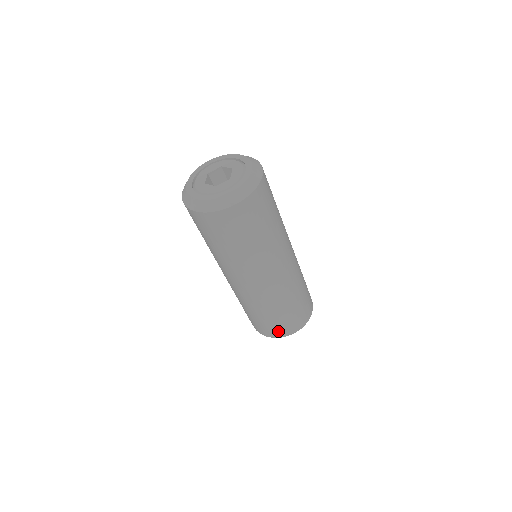
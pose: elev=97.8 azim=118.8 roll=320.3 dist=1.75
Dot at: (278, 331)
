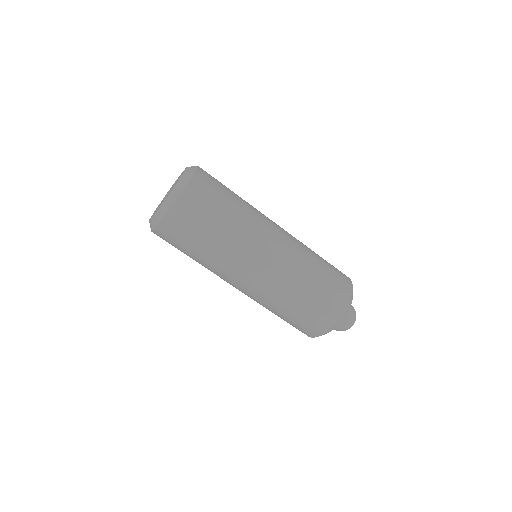
Dot at: (322, 321)
